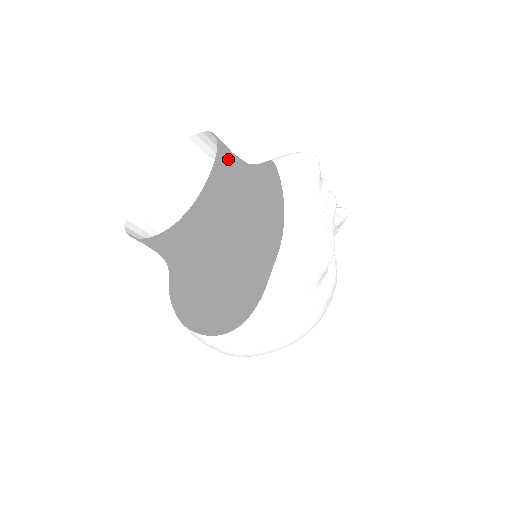
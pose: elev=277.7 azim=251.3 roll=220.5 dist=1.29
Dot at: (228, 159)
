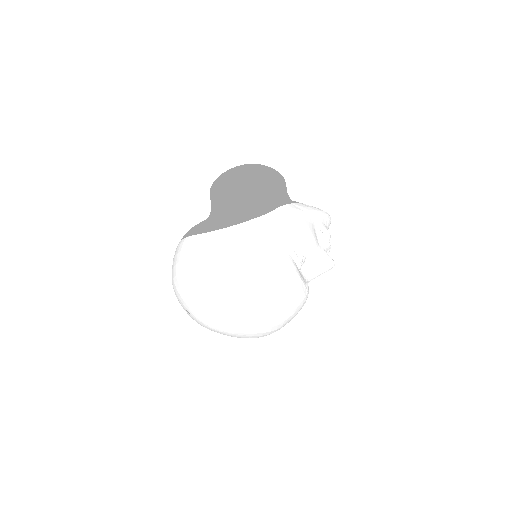
Dot at: (285, 185)
